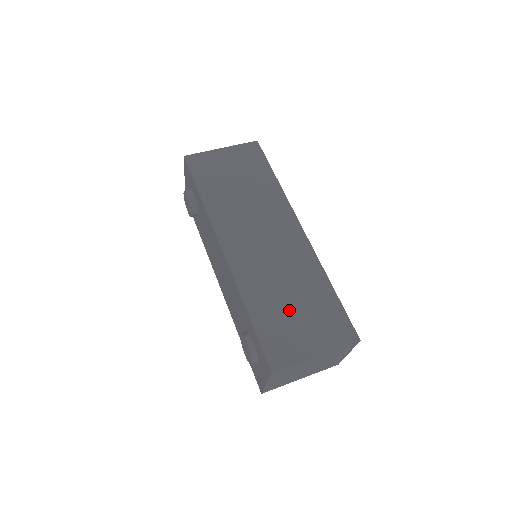
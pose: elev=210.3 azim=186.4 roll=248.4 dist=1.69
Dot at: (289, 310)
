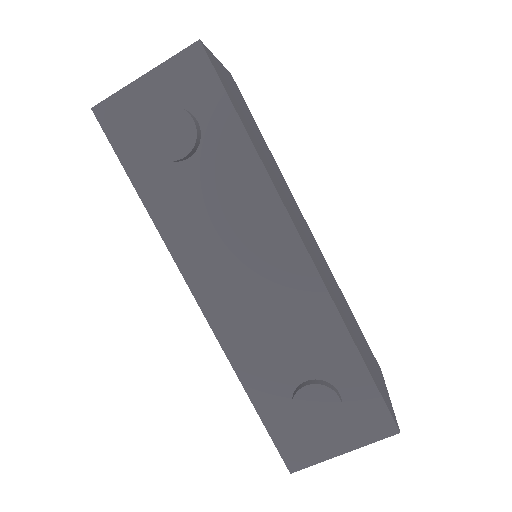
Dot at: (360, 340)
